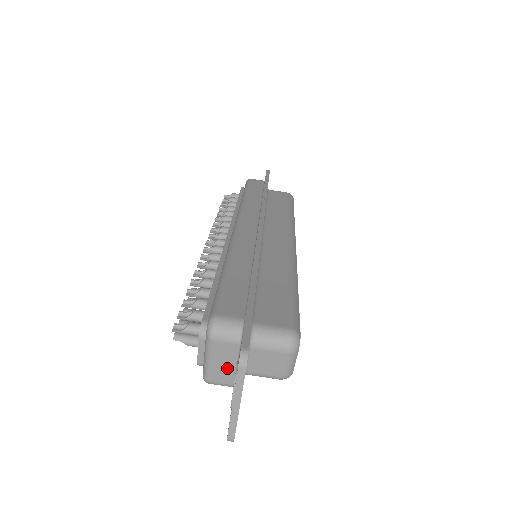
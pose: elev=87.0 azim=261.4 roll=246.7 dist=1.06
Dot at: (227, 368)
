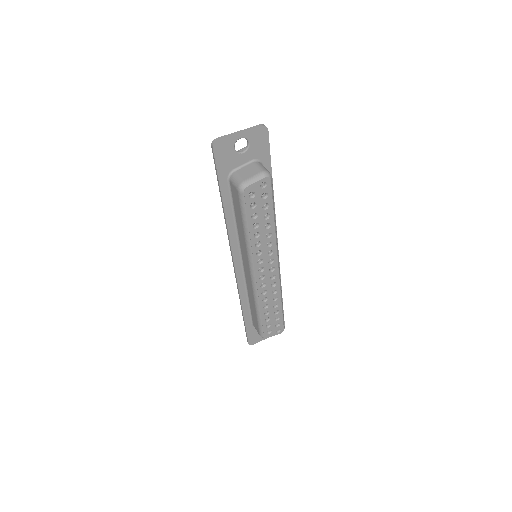
Dot at: occluded
